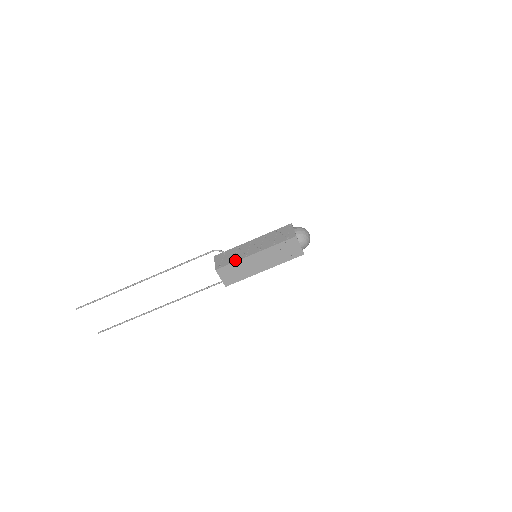
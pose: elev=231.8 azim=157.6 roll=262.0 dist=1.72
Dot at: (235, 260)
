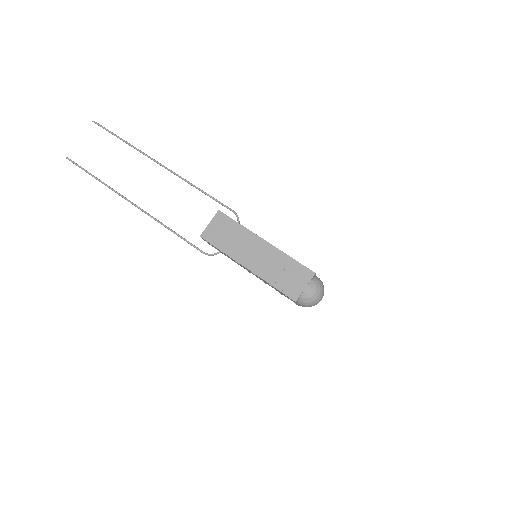
Dot at: occluded
